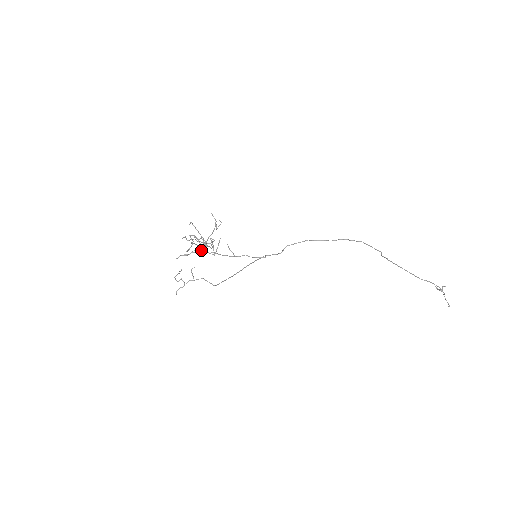
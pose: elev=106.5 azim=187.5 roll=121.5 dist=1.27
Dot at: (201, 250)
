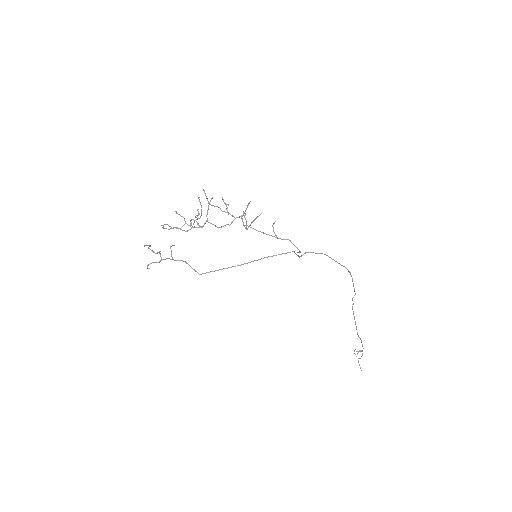
Dot at: (195, 227)
